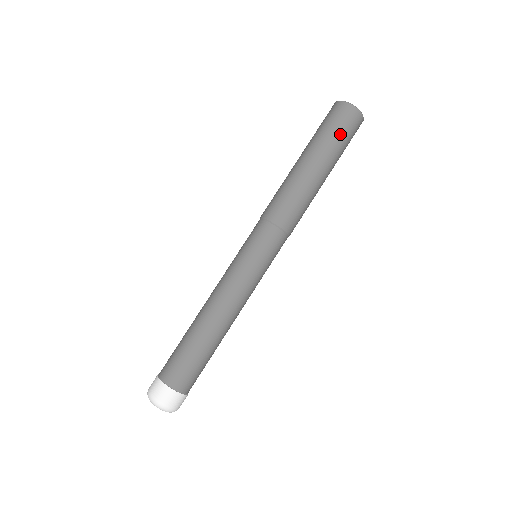
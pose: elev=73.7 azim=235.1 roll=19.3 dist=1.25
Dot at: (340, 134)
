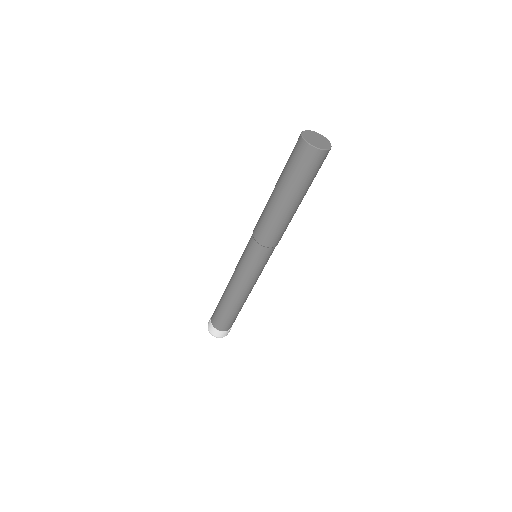
Dot at: (303, 173)
